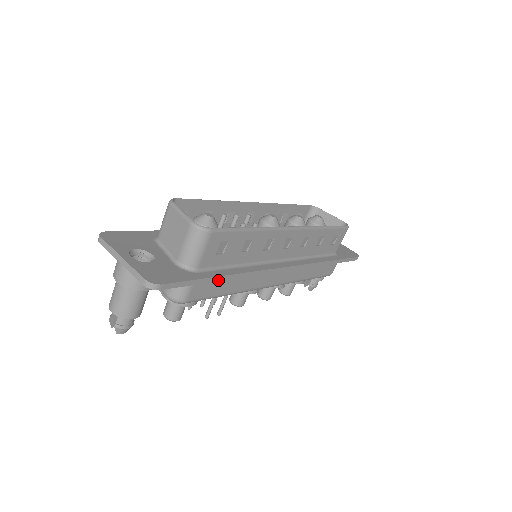
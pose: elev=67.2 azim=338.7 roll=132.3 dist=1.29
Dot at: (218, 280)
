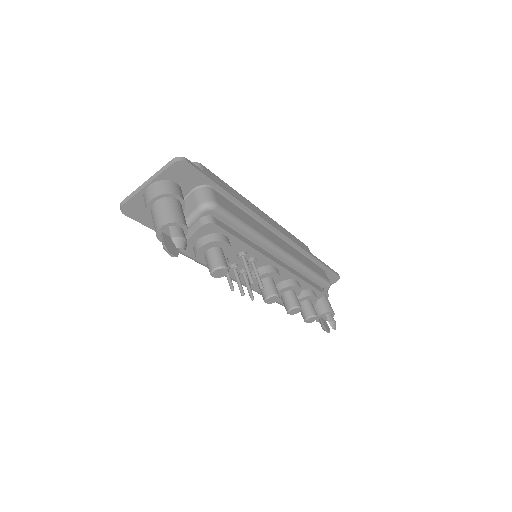
Dot at: (230, 194)
